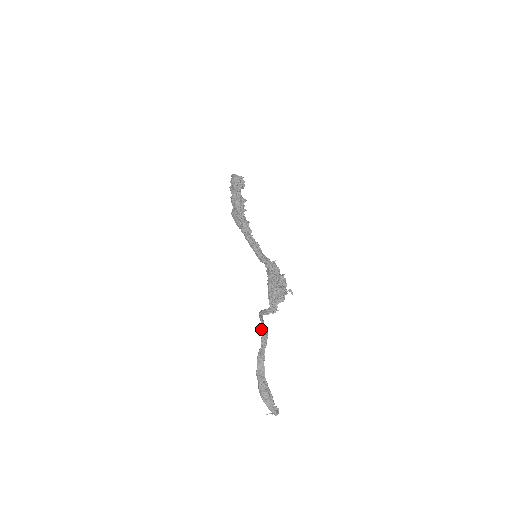
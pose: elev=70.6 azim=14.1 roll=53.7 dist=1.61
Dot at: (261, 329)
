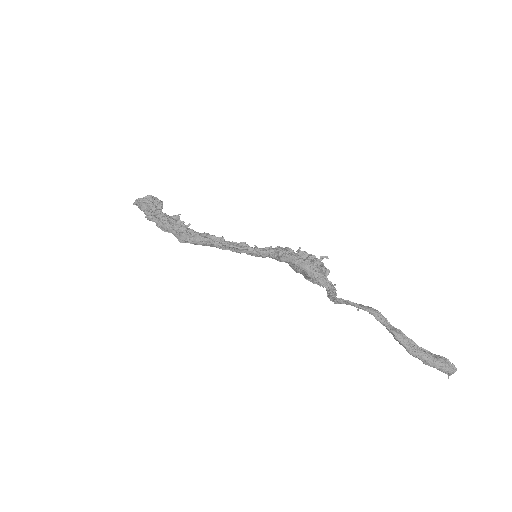
Dot at: occluded
